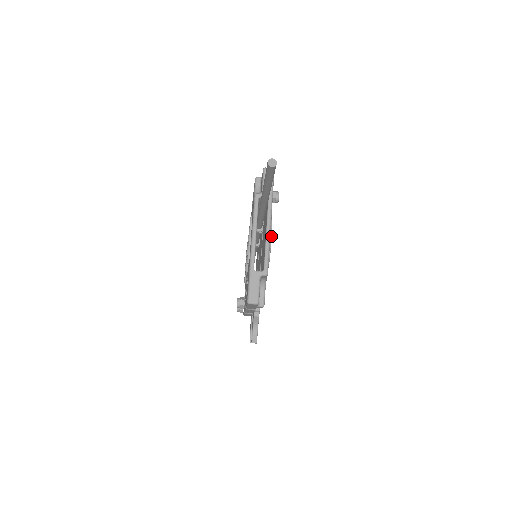
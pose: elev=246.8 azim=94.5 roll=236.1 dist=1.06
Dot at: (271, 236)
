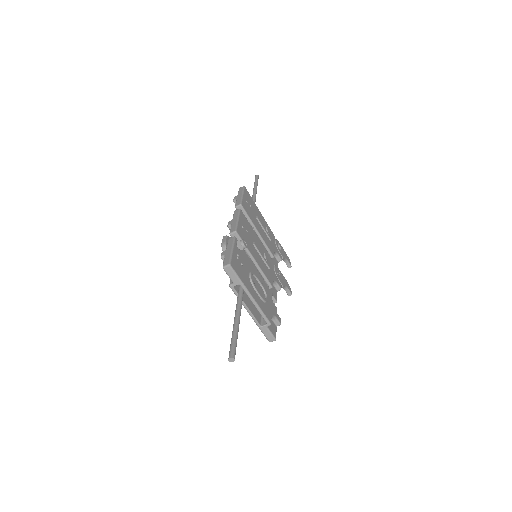
Dot at: (258, 293)
